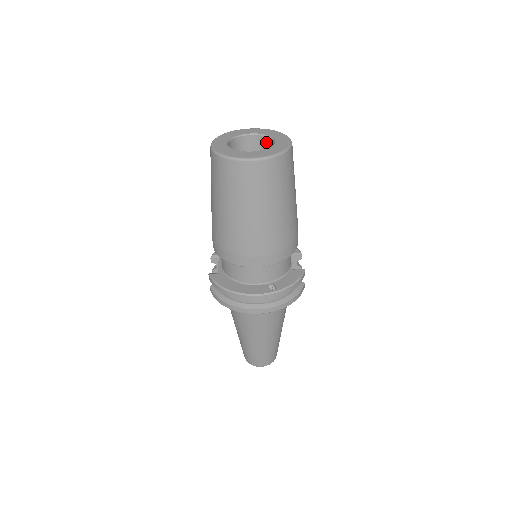
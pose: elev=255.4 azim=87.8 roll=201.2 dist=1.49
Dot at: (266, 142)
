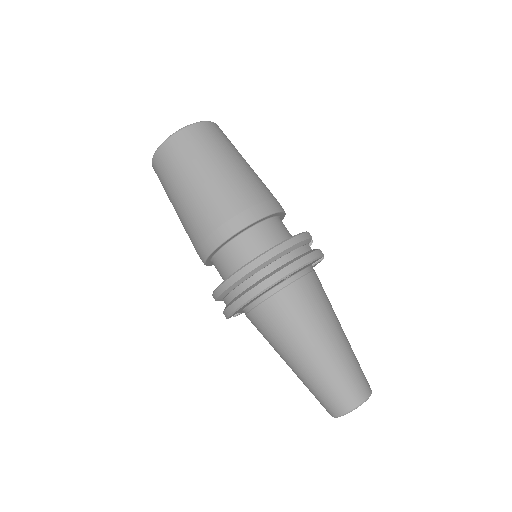
Dot at: occluded
